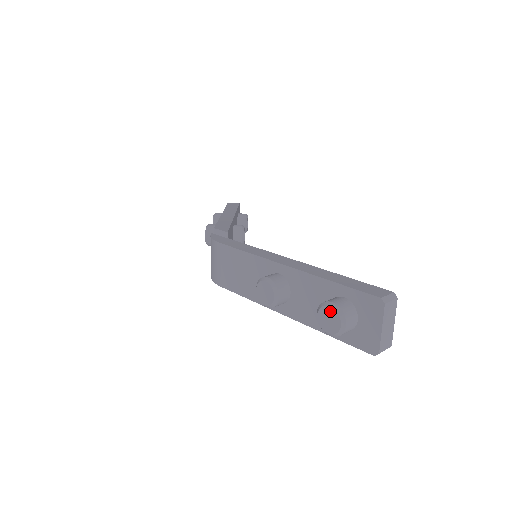
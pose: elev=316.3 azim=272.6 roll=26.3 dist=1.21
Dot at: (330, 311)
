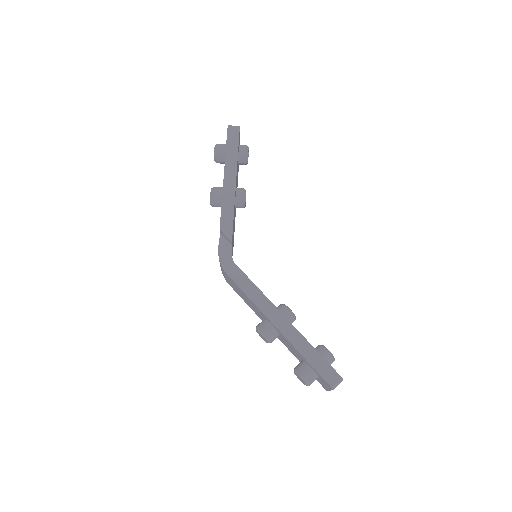
Dot at: (301, 379)
